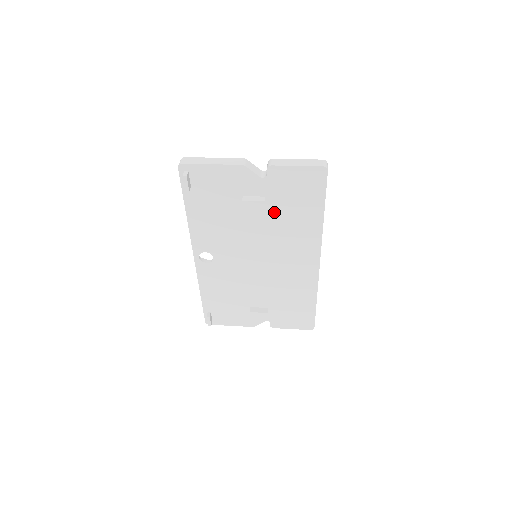
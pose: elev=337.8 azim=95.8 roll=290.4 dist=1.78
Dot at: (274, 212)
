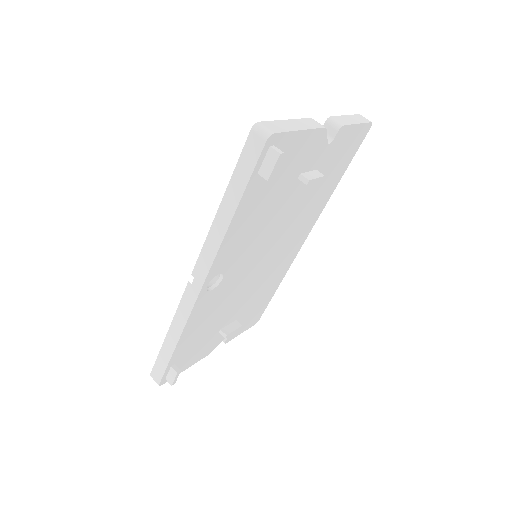
Dot at: (311, 189)
